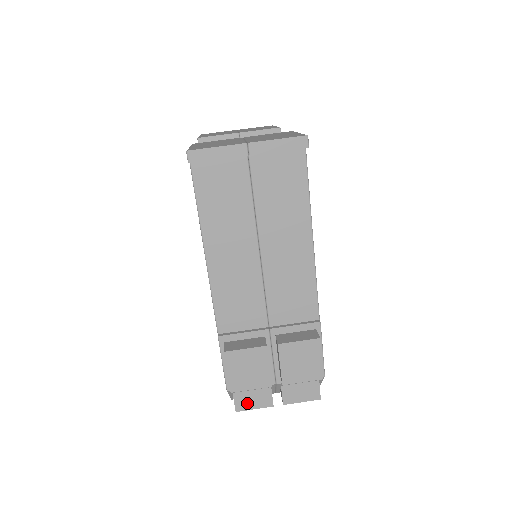
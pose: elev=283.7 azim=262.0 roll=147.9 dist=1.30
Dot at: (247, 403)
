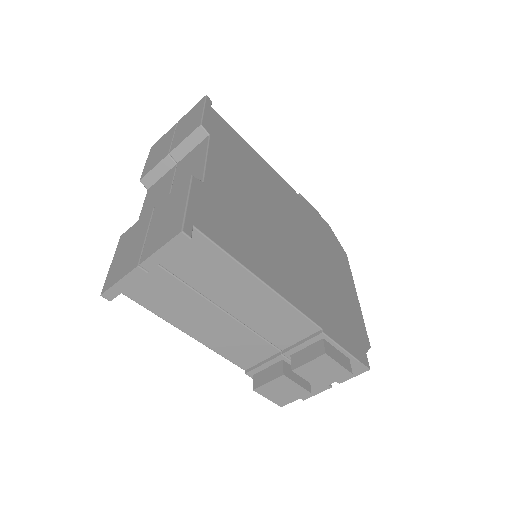
Dot at: occluded
